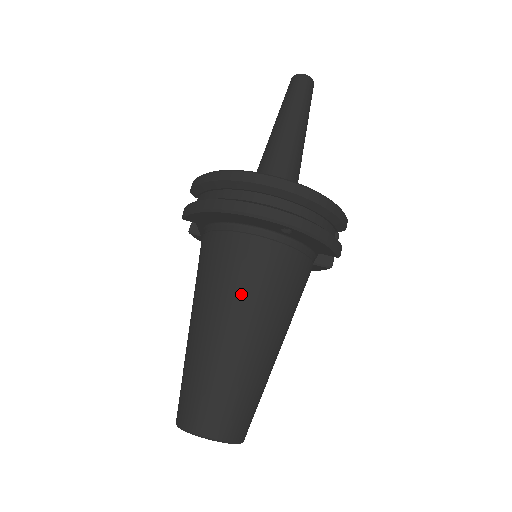
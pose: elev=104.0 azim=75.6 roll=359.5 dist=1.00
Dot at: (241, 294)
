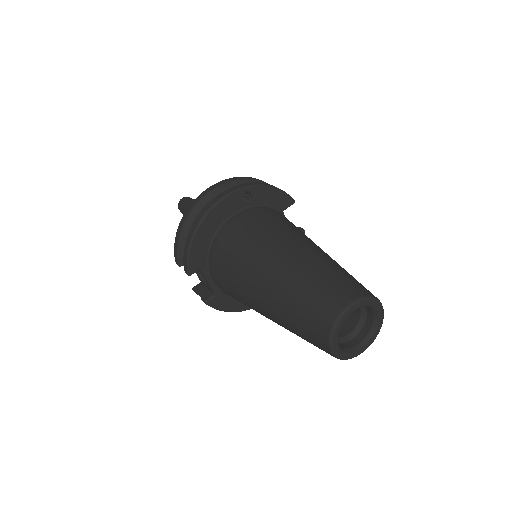
Dot at: (264, 239)
